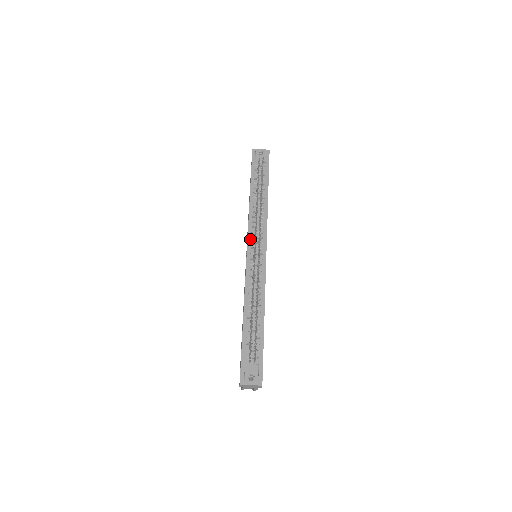
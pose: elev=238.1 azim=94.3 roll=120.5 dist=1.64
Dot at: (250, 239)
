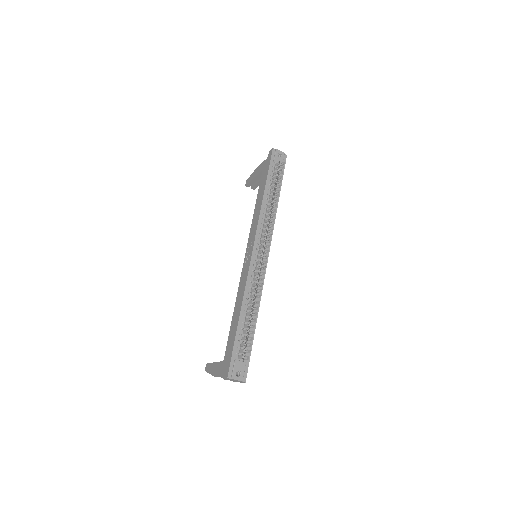
Dot at: (257, 240)
